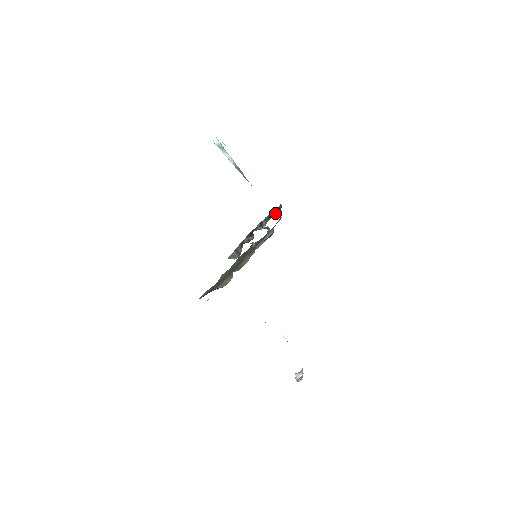
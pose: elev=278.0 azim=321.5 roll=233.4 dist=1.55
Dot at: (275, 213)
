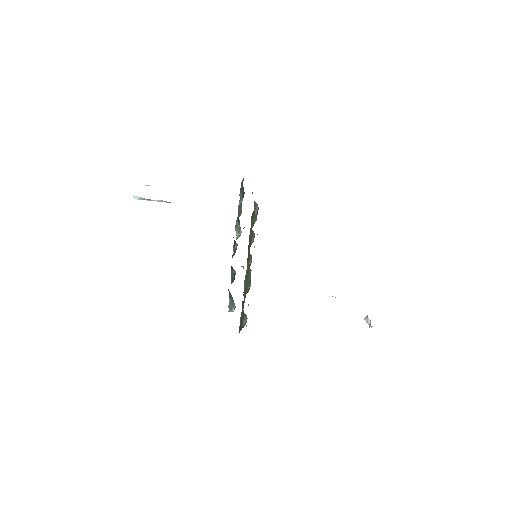
Dot at: (242, 198)
